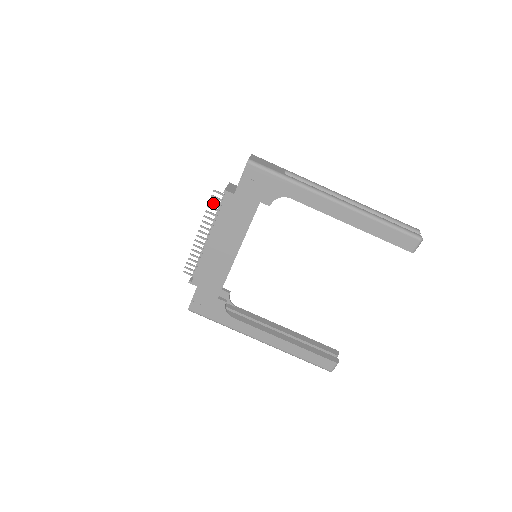
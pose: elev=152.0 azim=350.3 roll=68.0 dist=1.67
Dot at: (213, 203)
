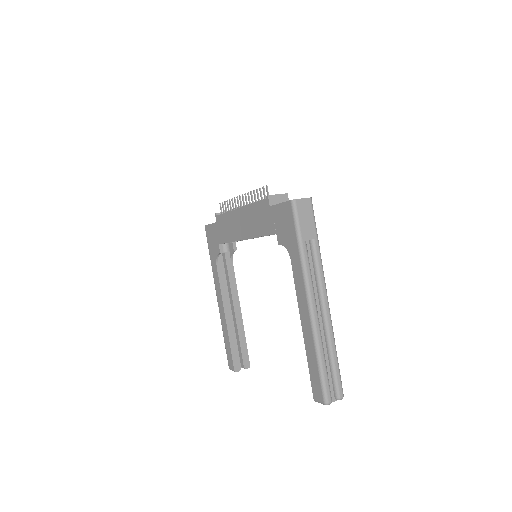
Dot at: (260, 192)
